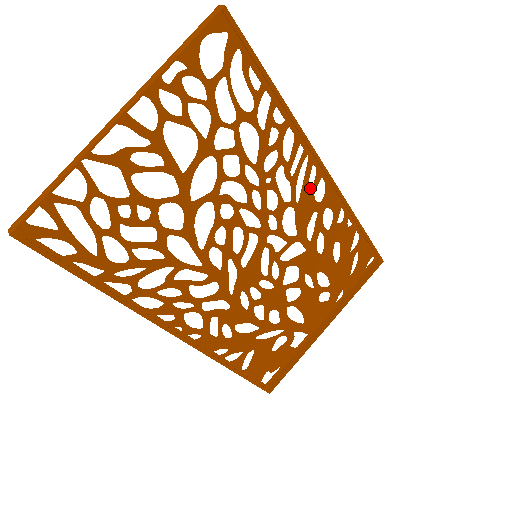
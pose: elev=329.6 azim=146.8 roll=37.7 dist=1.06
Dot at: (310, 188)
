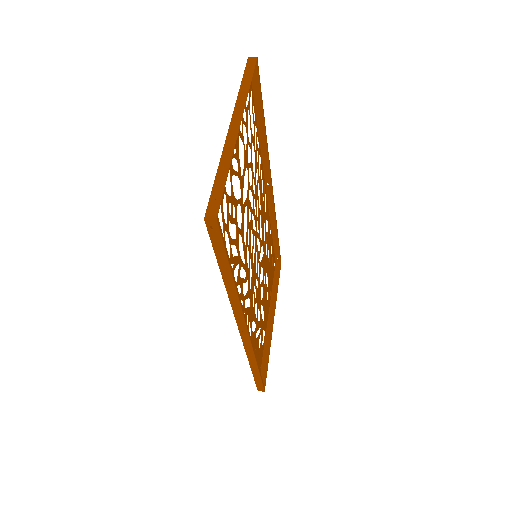
Dot at: (264, 201)
